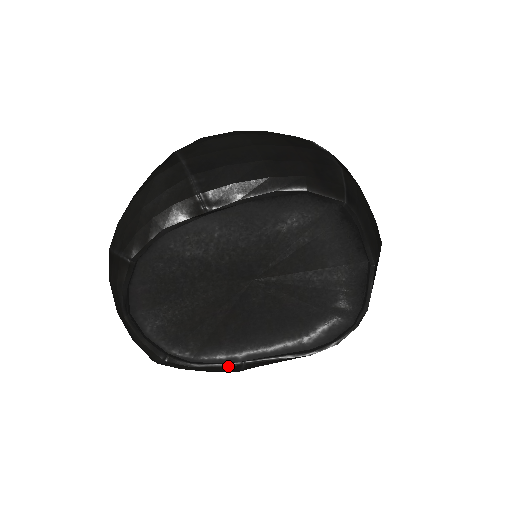
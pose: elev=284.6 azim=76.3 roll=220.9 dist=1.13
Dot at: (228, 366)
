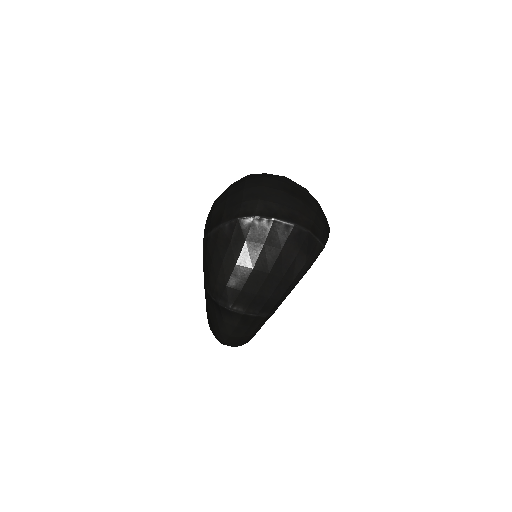
Dot at: occluded
